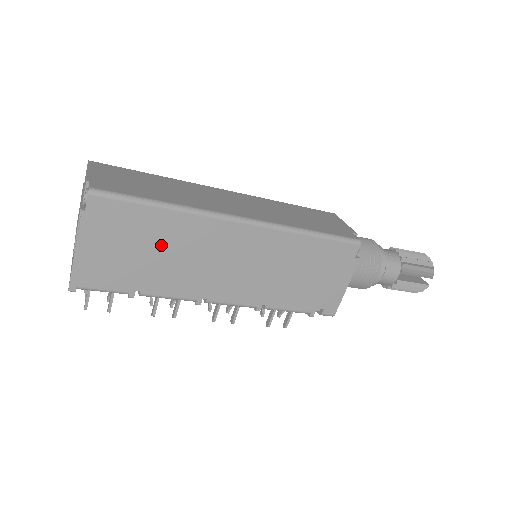
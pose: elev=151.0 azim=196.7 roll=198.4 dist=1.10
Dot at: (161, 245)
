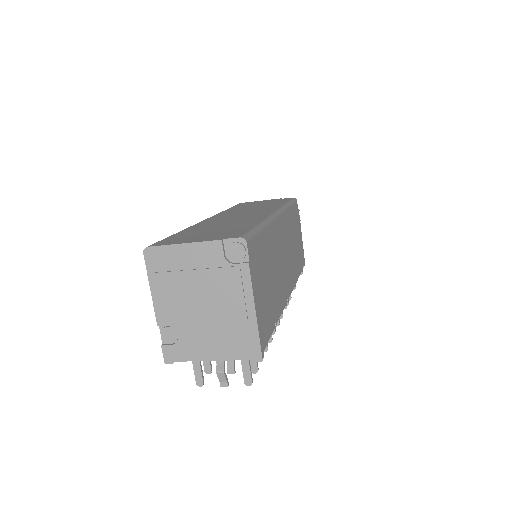
Dot at: (270, 265)
